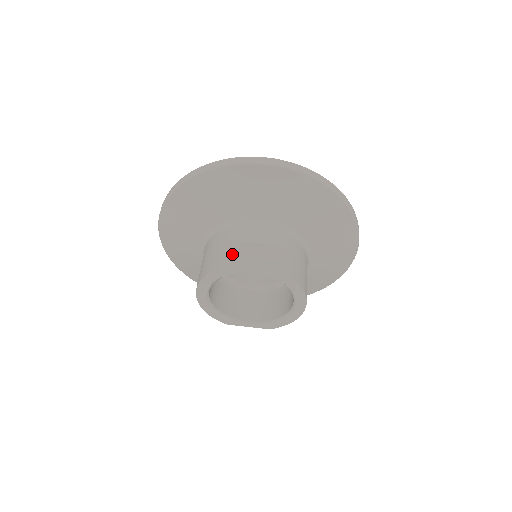
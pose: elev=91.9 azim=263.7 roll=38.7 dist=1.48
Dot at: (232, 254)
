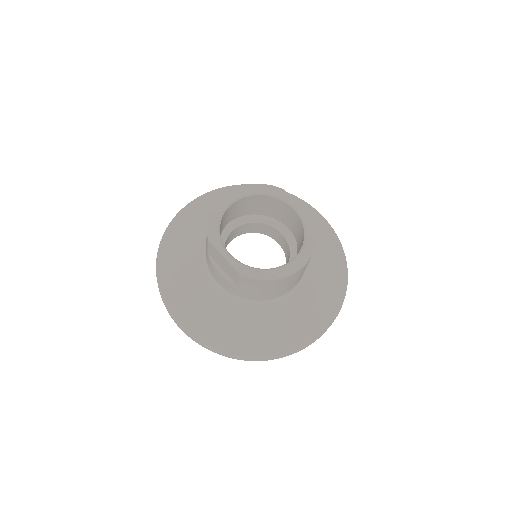
Dot at: occluded
